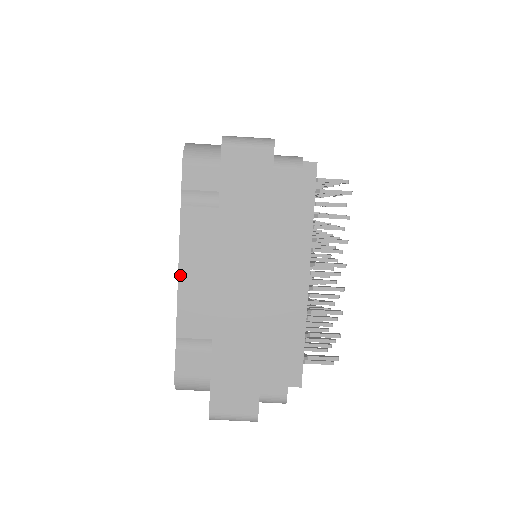
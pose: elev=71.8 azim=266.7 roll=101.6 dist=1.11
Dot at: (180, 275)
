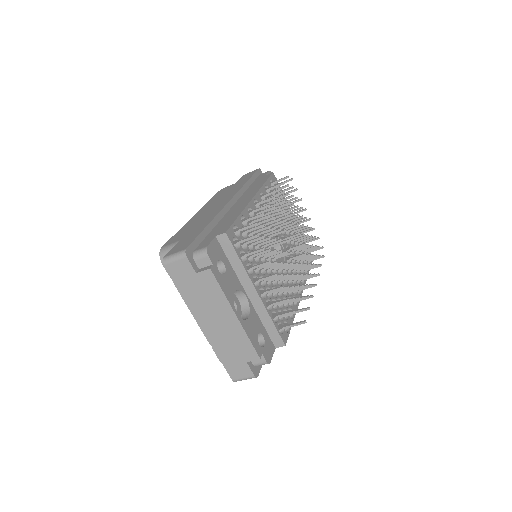
Dot at: (193, 315)
